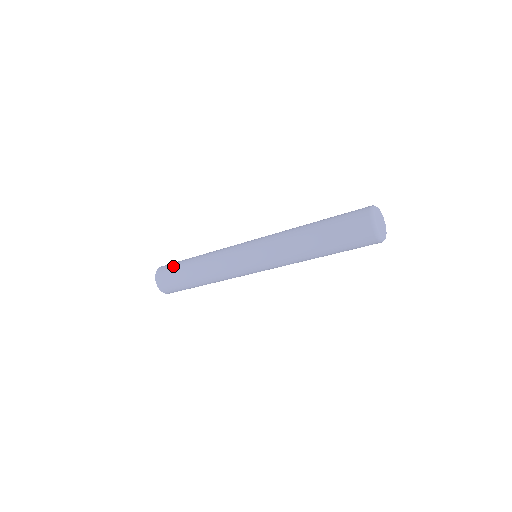
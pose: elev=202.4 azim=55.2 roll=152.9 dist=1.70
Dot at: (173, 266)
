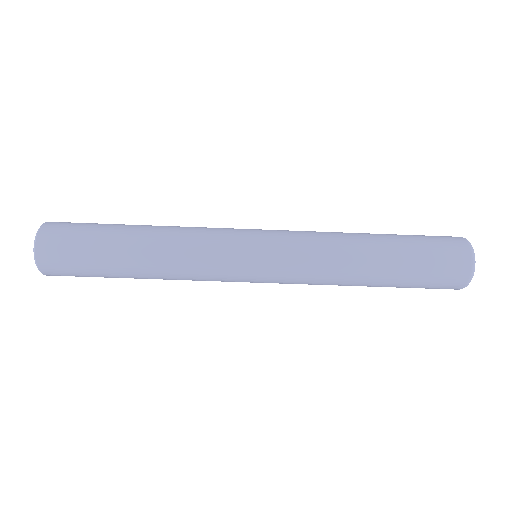
Dot at: (93, 223)
